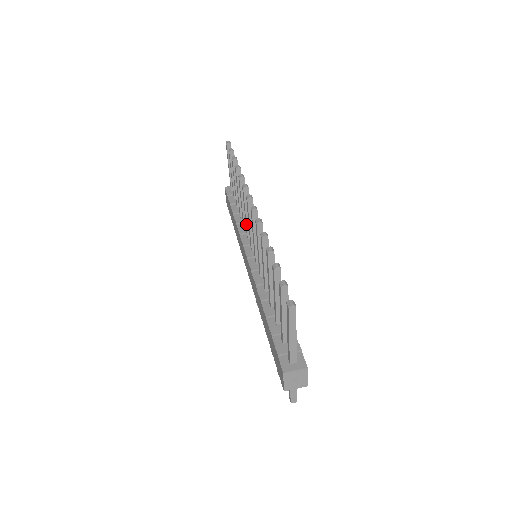
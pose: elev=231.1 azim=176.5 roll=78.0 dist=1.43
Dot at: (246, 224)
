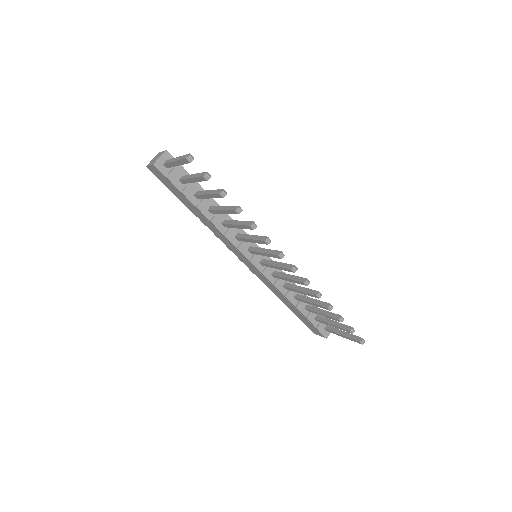
Dot at: occluded
